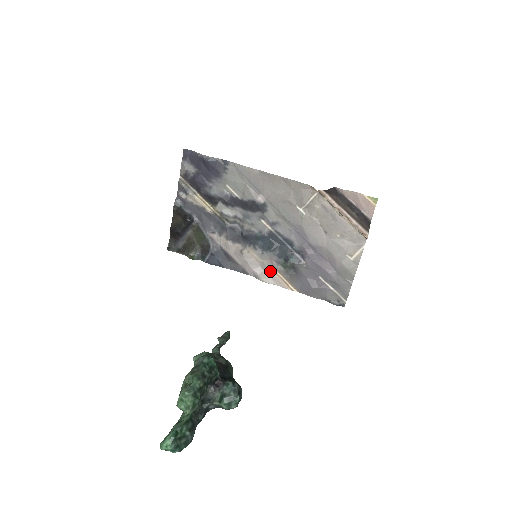
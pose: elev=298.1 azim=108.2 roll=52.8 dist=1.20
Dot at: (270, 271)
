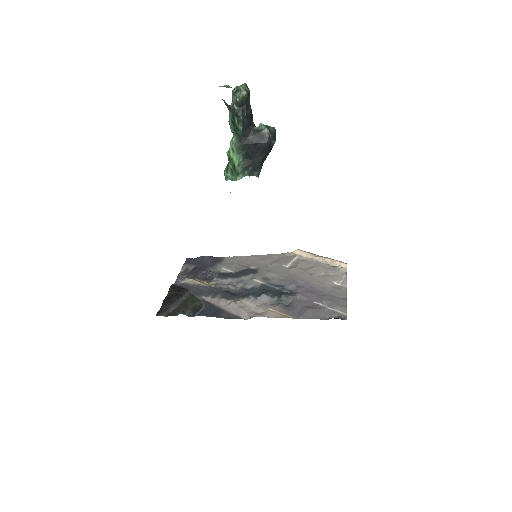
Dot at: (265, 311)
